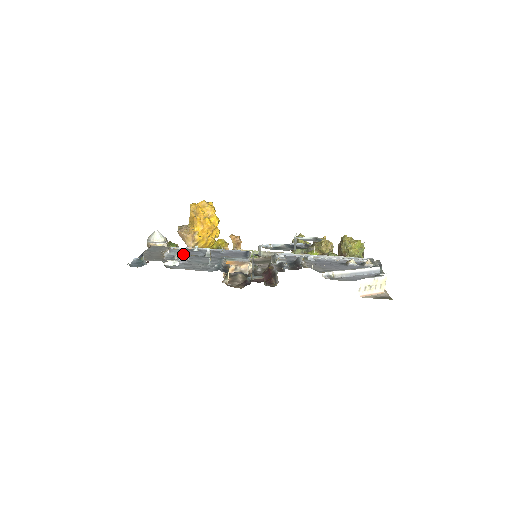
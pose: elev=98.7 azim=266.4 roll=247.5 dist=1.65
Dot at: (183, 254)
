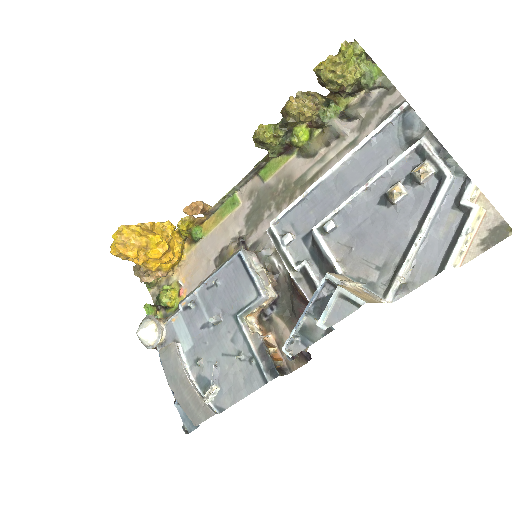
Dot at: (193, 336)
